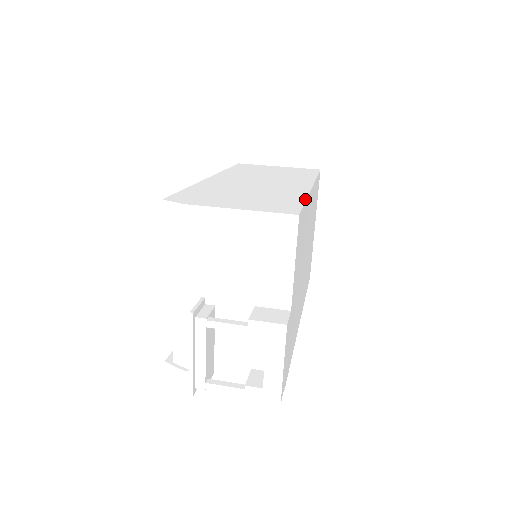
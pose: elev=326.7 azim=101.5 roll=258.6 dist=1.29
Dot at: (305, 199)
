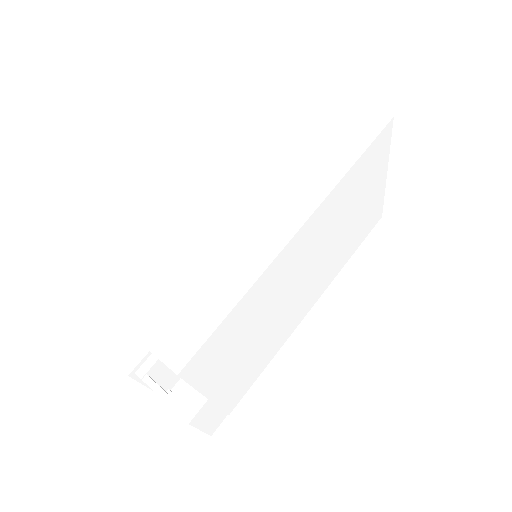
Dot at: (233, 305)
